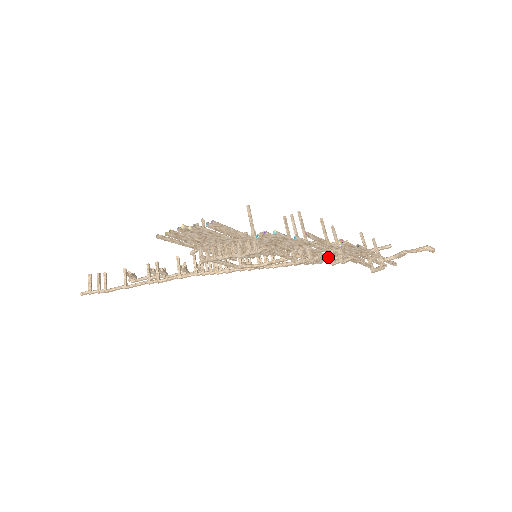
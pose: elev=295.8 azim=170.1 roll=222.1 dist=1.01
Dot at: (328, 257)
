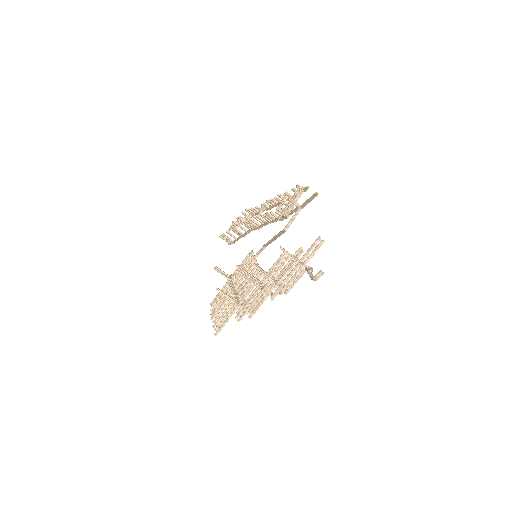
Dot at: (281, 268)
